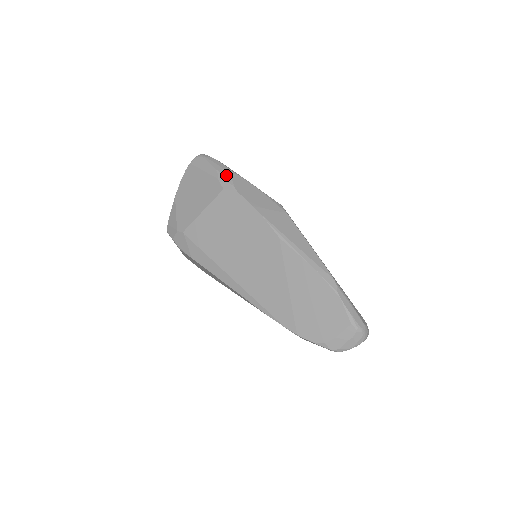
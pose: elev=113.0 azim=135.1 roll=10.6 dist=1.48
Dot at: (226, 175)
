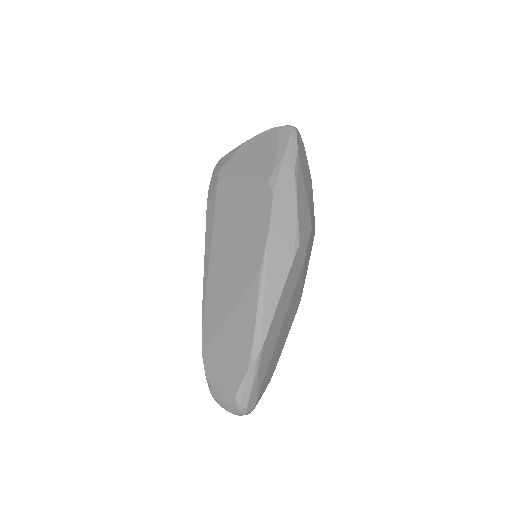
Dot at: (284, 171)
